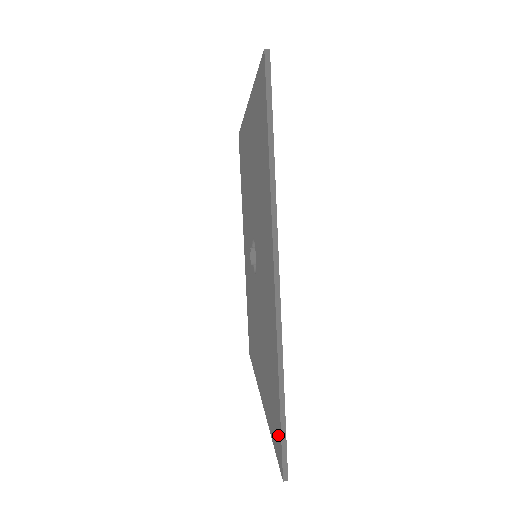
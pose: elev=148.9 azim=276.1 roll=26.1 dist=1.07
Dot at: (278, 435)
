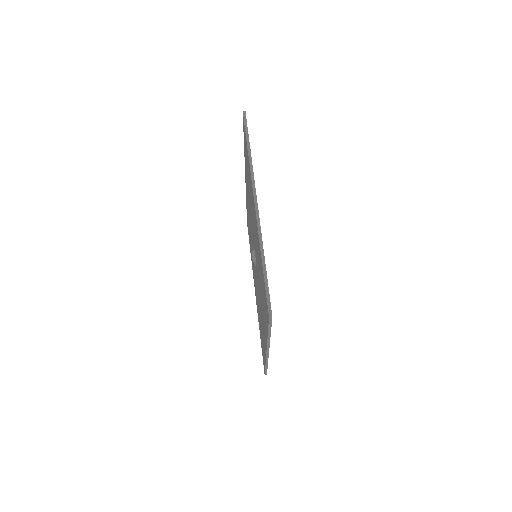
Dot at: occluded
